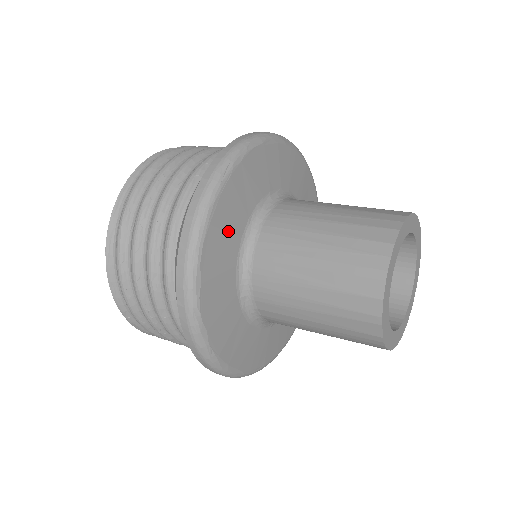
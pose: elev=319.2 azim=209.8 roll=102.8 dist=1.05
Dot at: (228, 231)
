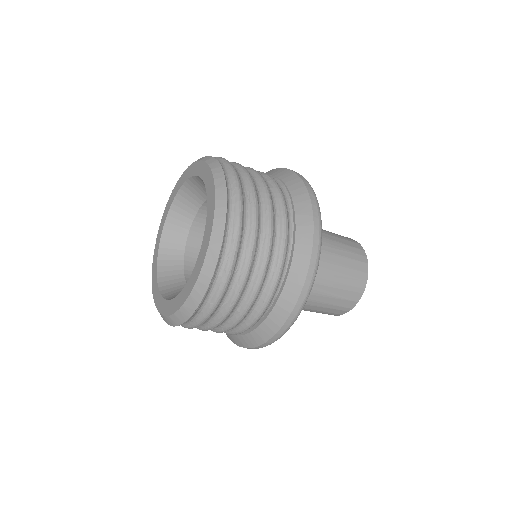
Dot at: occluded
